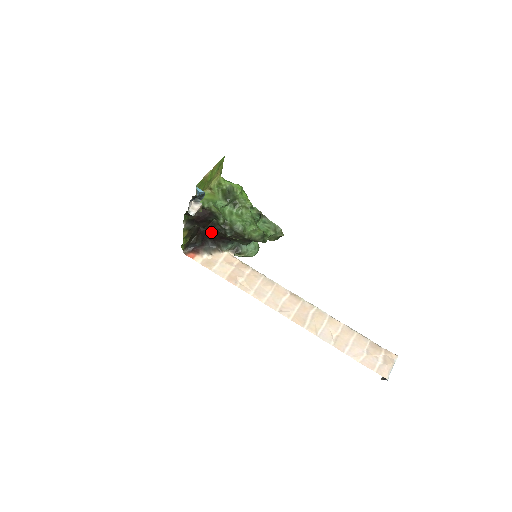
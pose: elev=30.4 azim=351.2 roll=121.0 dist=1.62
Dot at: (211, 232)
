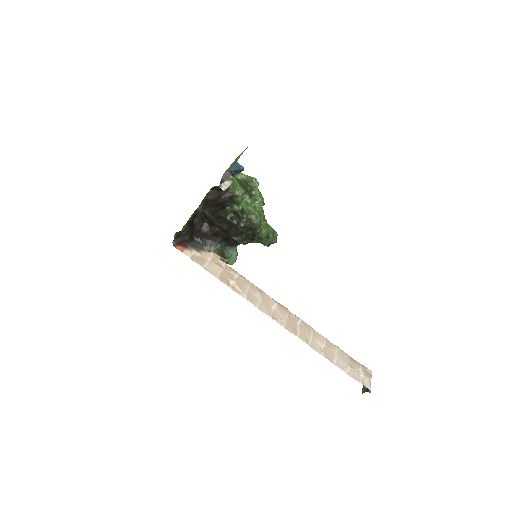
Dot at: (203, 227)
